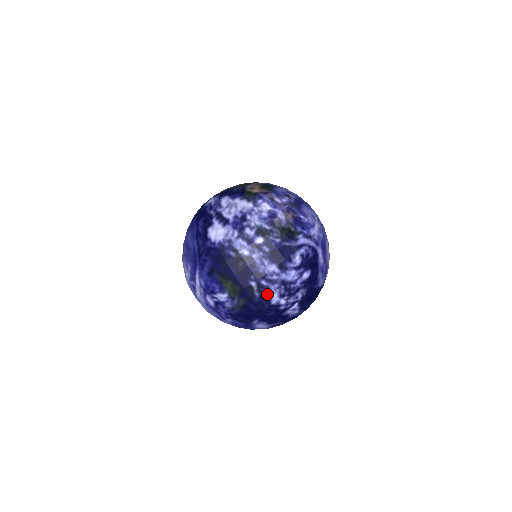
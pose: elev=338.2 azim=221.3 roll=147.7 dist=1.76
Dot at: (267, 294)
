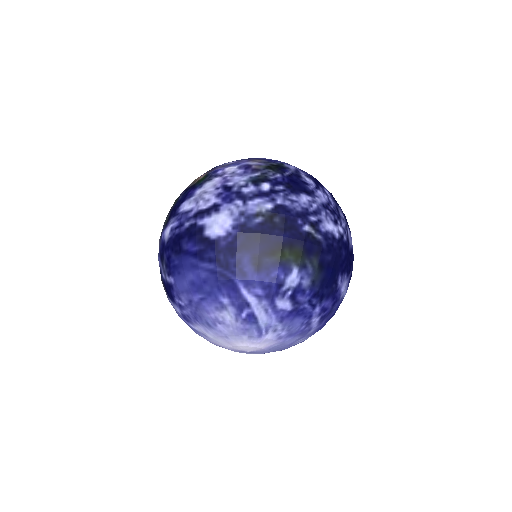
Dot at: (326, 229)
